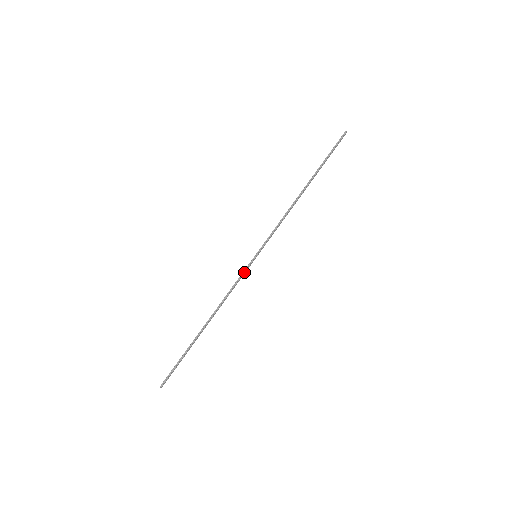
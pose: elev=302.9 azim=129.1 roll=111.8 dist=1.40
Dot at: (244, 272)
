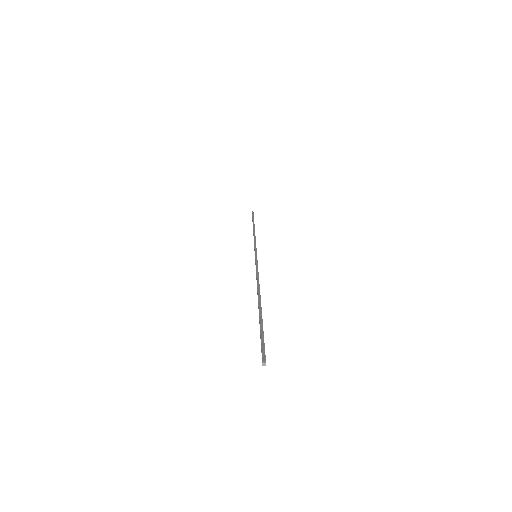
Dot at: (257, 263)
